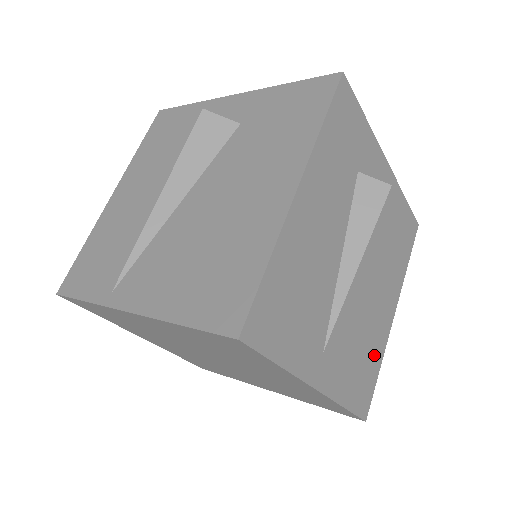
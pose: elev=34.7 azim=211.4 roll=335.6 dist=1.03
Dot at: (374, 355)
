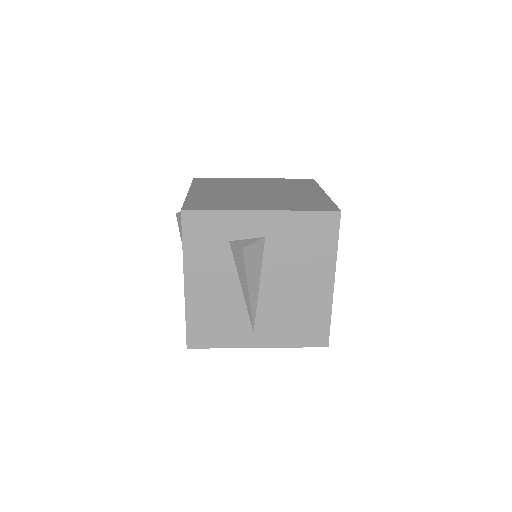
Dot at: (317, 314)
